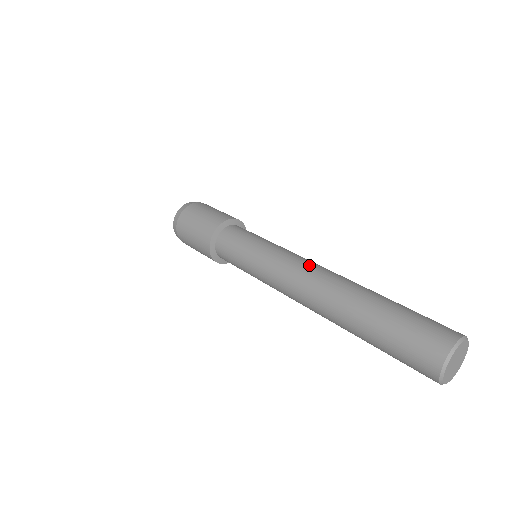
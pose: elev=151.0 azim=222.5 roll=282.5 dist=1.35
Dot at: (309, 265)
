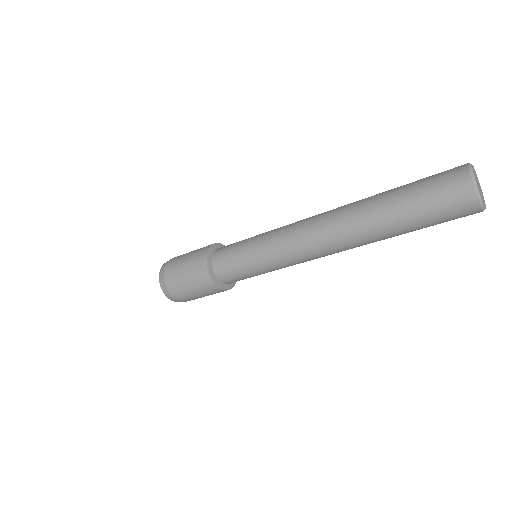
Dot at: occluded
